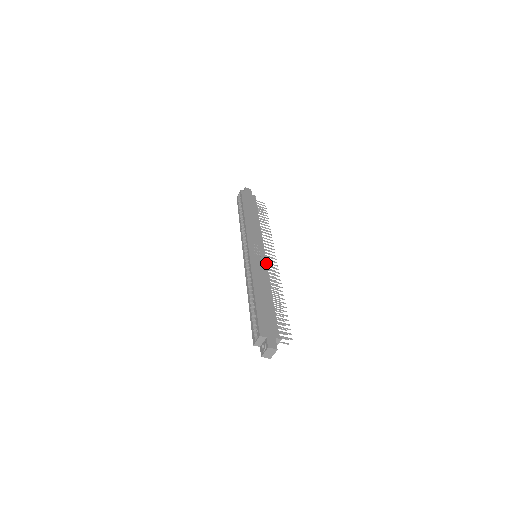
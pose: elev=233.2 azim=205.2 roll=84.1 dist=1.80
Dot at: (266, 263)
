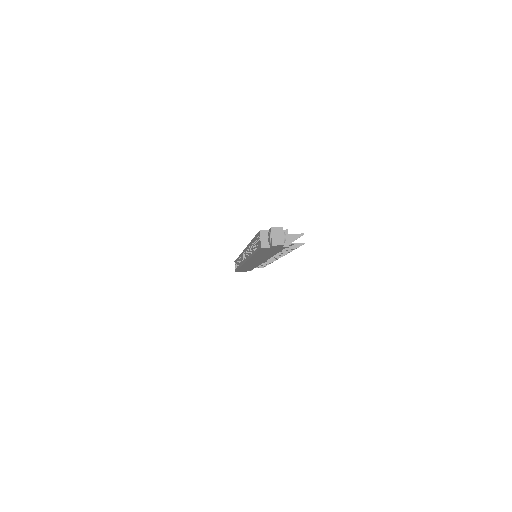
Dot at: occluded
